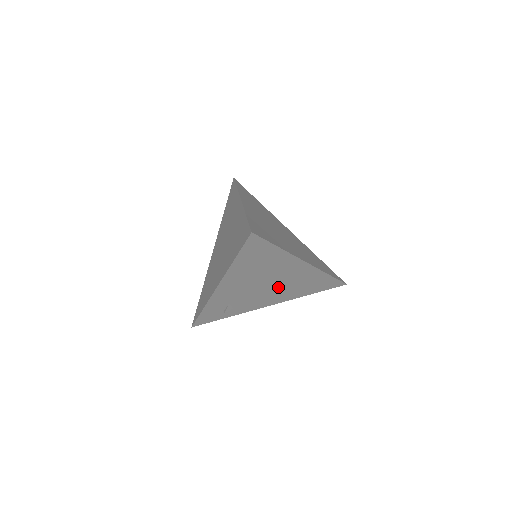
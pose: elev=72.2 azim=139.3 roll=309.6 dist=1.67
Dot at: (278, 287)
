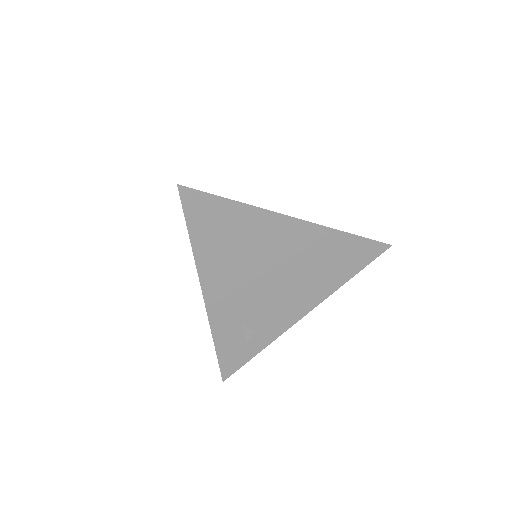
Dot at: (291, 276)
